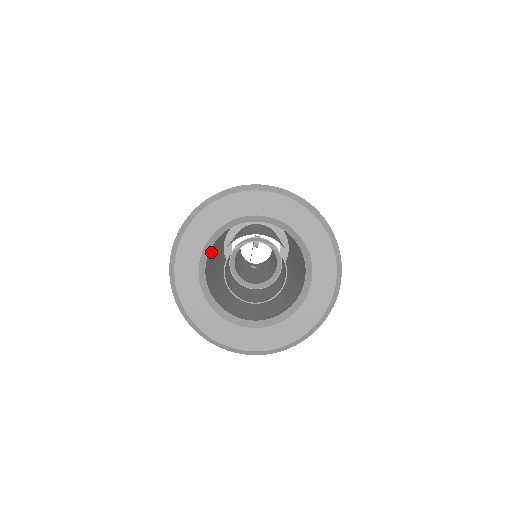
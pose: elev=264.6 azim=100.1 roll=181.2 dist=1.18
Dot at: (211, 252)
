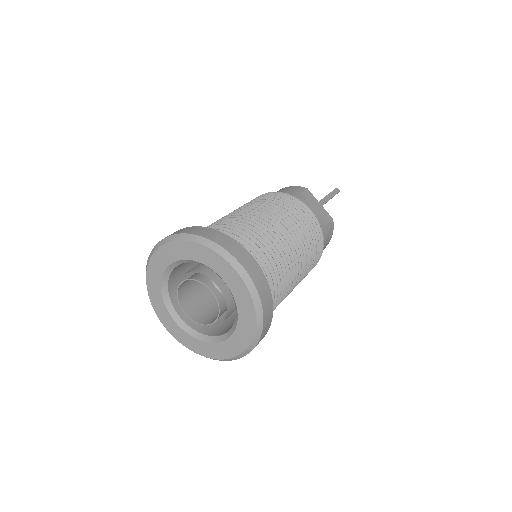
Dot at: occluded
